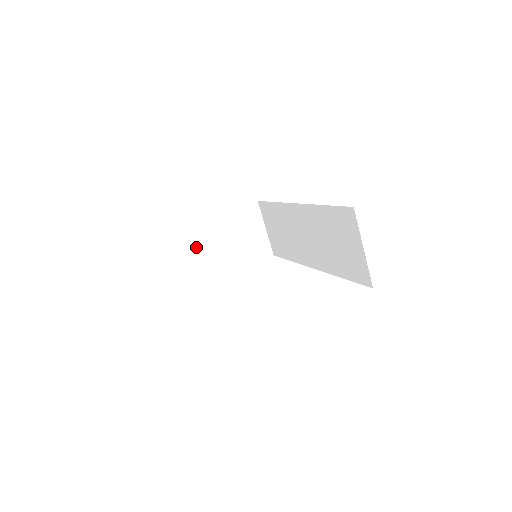
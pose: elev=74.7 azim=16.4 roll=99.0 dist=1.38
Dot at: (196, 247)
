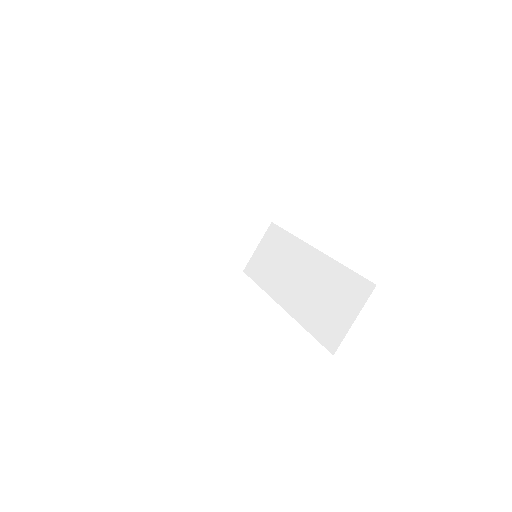
Dot at: (201, 208)
